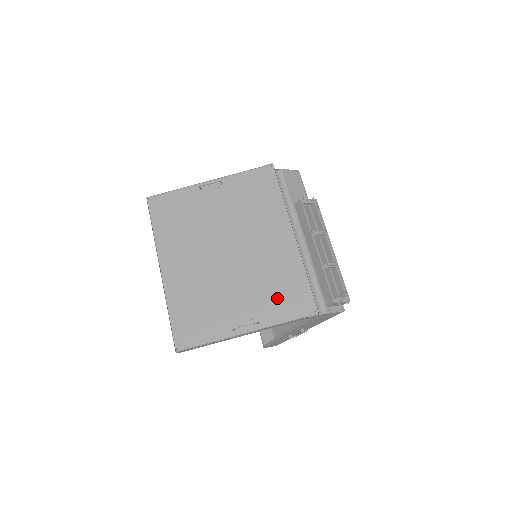
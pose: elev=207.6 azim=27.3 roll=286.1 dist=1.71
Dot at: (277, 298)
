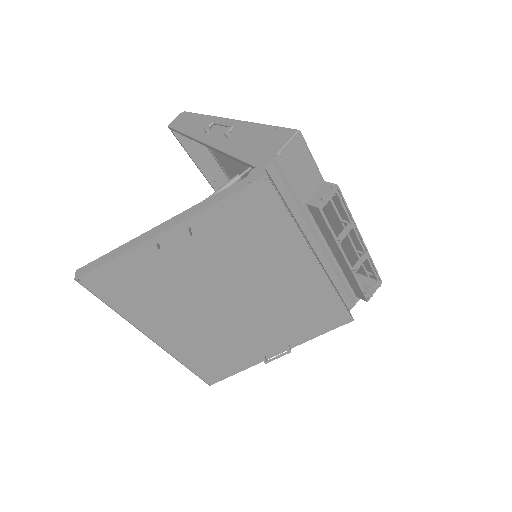
Dot at: (306, 323)
